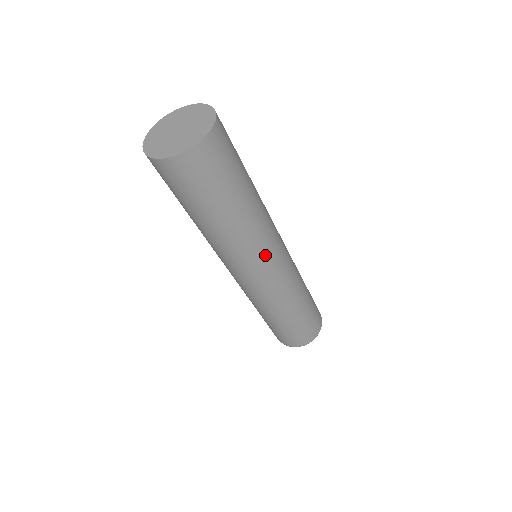
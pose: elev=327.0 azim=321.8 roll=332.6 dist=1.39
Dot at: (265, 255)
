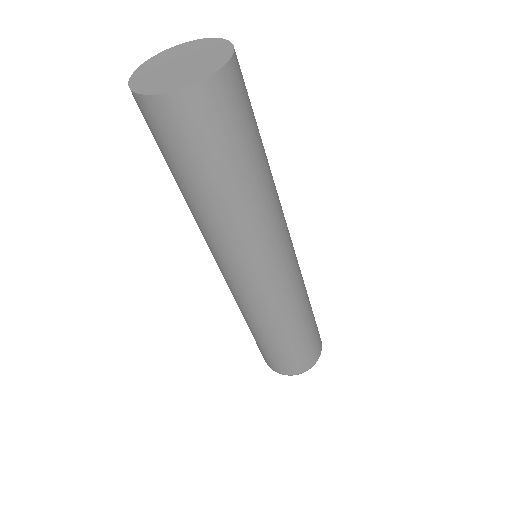
Dot at: (286, 231)
